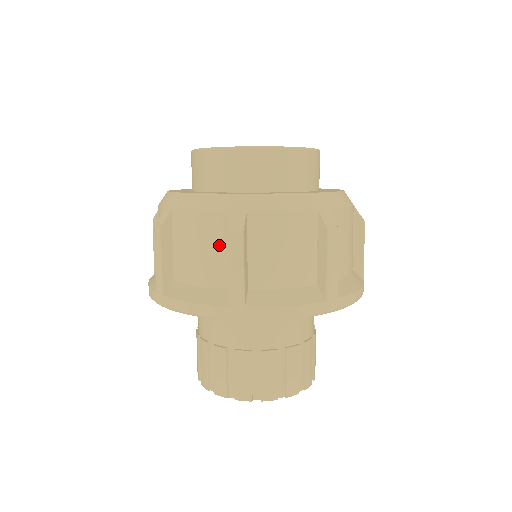
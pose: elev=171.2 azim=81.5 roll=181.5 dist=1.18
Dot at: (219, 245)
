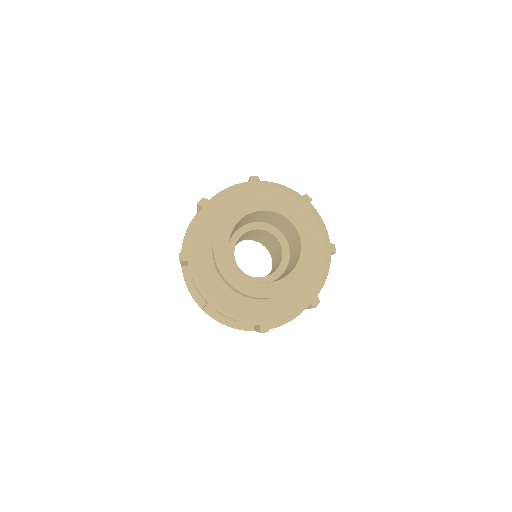
Dot at: occluded
